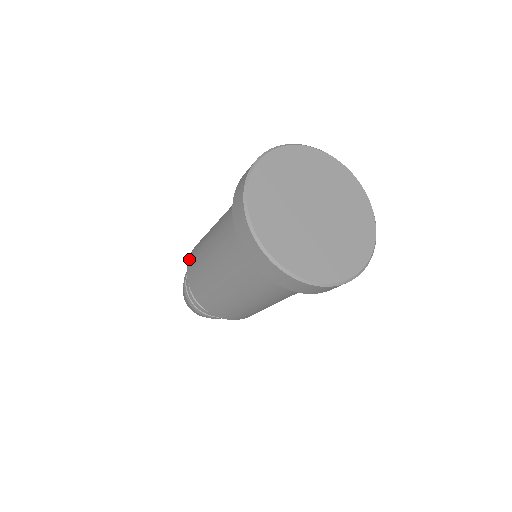
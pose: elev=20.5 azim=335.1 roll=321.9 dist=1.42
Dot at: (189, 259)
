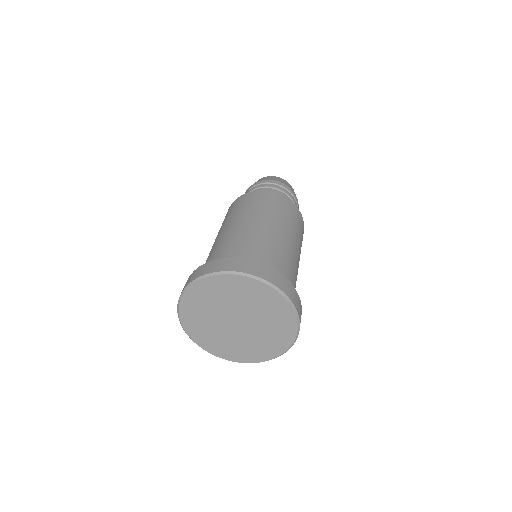
Dot at: occluded
